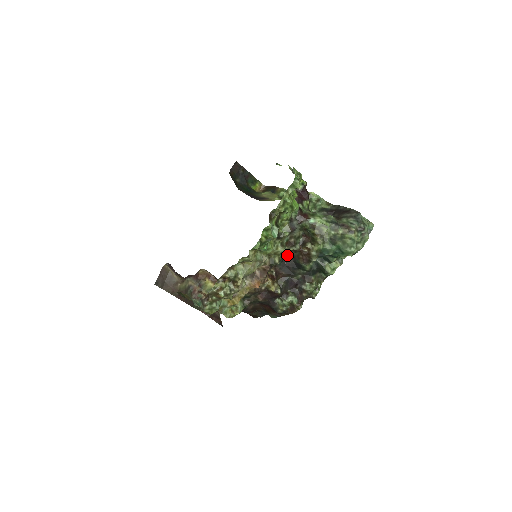
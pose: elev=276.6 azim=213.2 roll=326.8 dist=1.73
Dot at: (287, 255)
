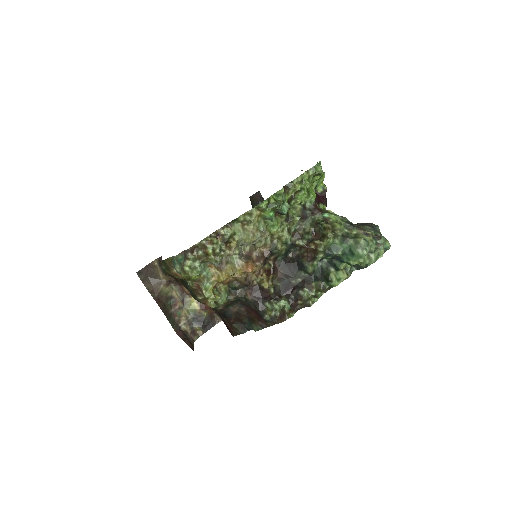
Dot at: (291, 254)
